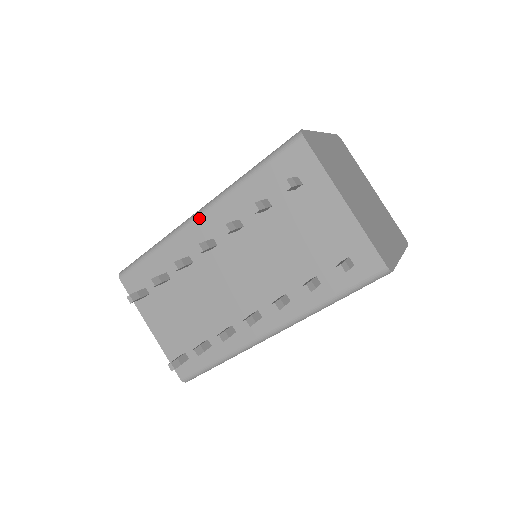
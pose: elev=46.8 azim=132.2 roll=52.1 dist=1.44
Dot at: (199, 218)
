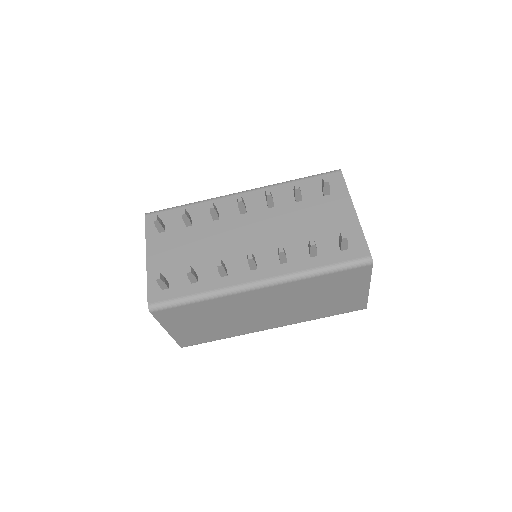
Dot at: (242, 194)
